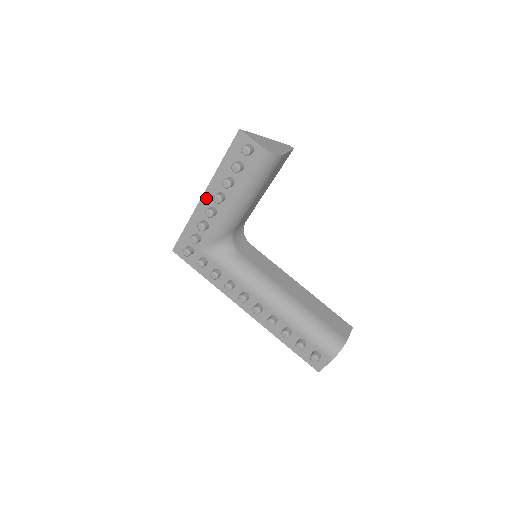
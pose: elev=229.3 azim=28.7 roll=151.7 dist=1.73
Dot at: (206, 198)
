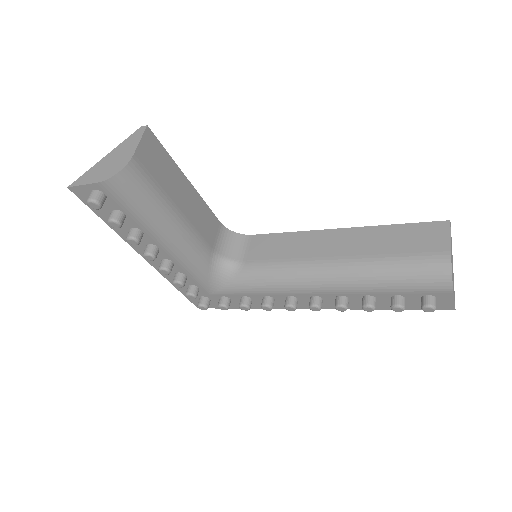
Dot at: occluded
